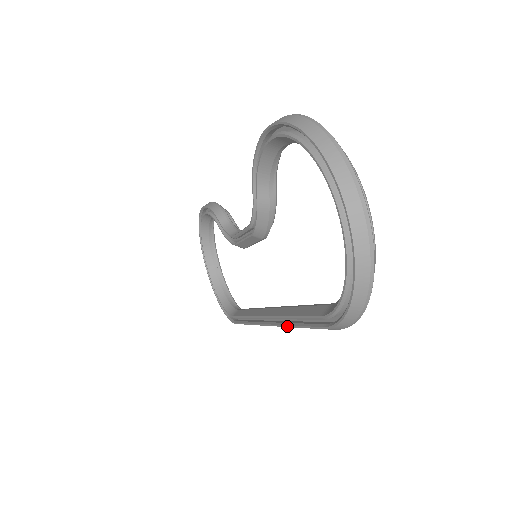
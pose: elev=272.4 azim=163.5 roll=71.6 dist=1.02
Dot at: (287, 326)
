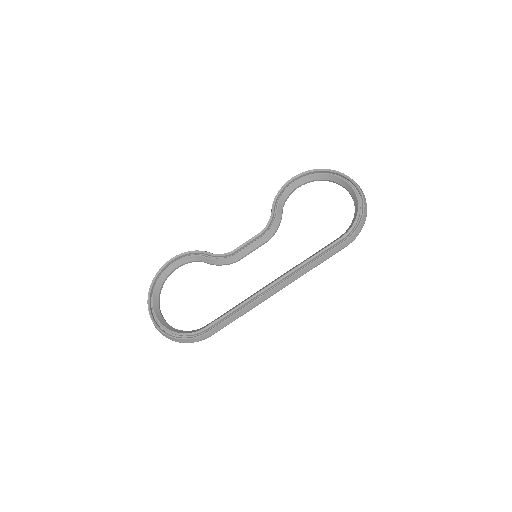
Dot at: (304, 268)
